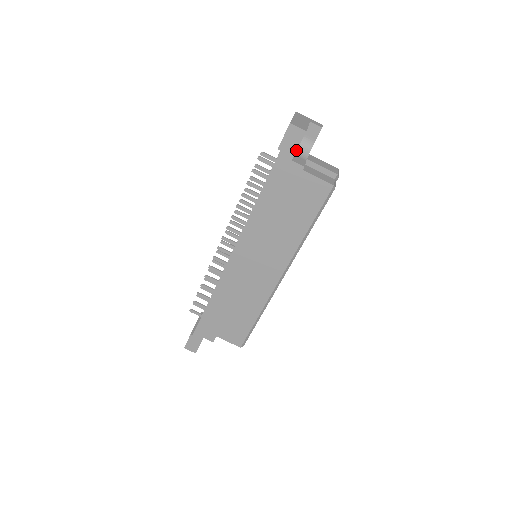
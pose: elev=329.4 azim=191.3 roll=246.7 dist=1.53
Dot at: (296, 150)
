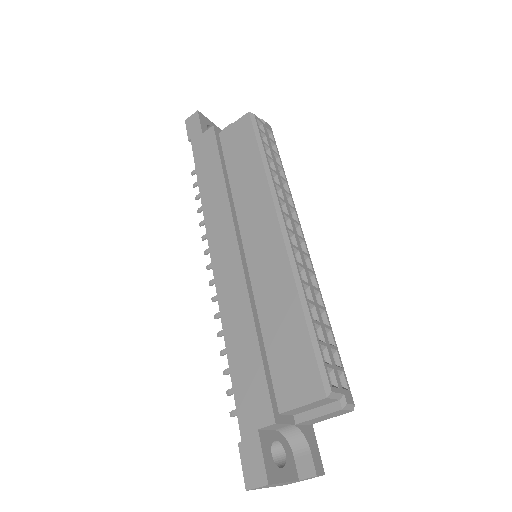
Dot at: (200, 126)
